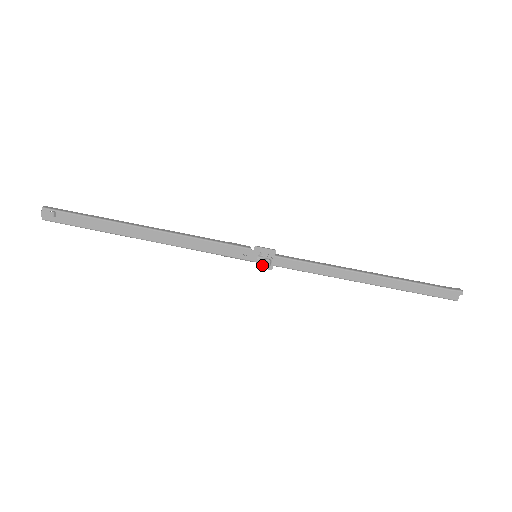
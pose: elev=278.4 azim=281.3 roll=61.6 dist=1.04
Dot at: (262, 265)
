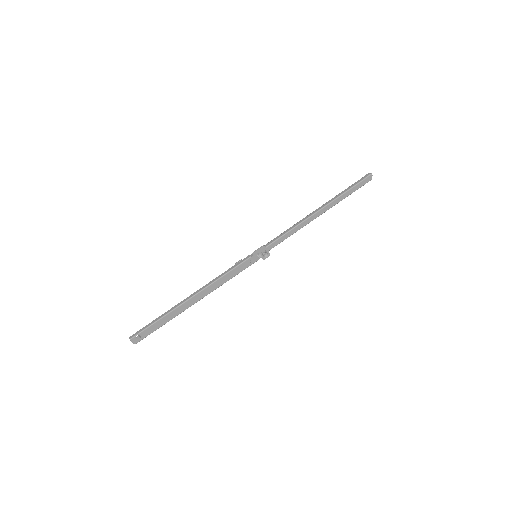
Dot at: (264, 258)
